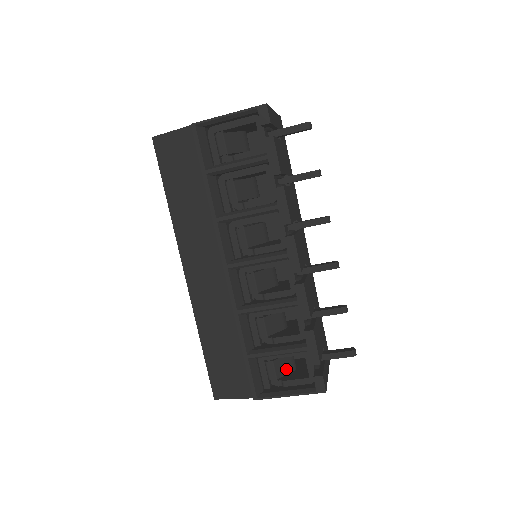
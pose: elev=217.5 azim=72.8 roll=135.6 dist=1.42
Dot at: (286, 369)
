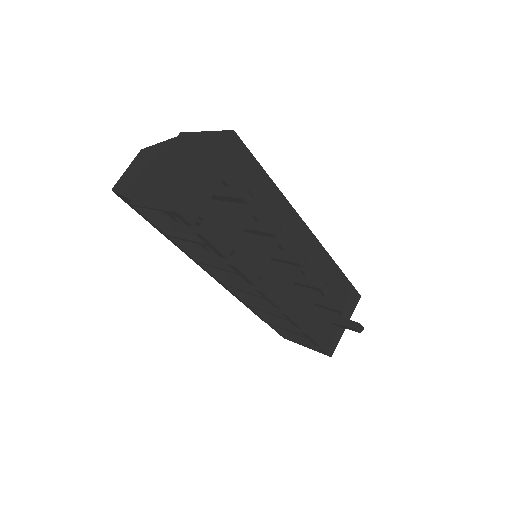
Dot at: occluded
